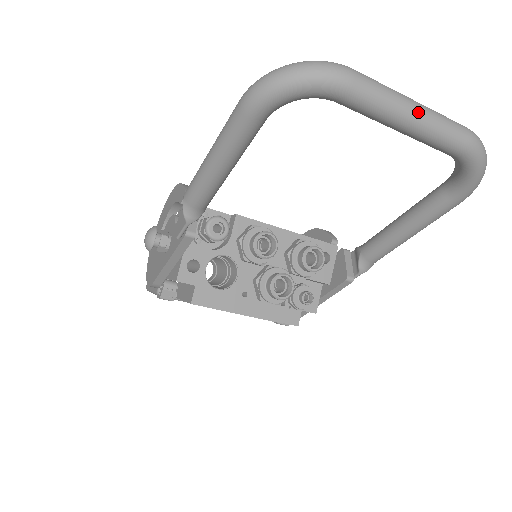
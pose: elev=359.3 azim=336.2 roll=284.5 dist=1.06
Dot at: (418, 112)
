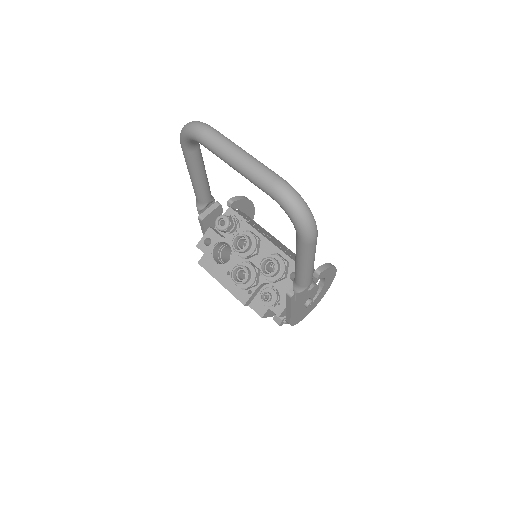
Dot at: (238, 159)
